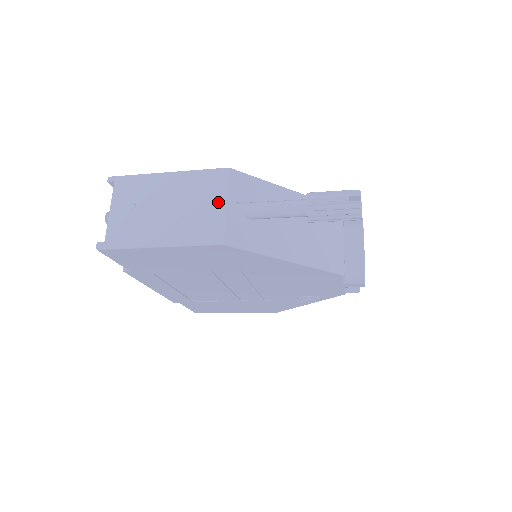
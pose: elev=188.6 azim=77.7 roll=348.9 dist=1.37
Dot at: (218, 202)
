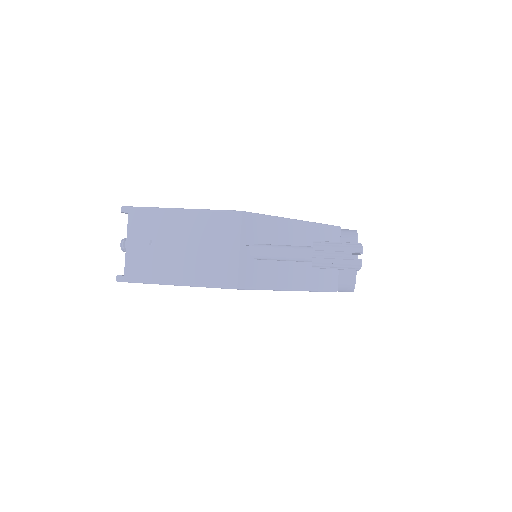
Dot at: (231, 247)
